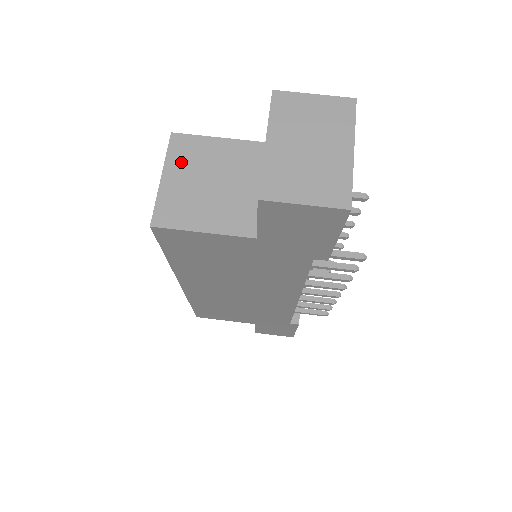
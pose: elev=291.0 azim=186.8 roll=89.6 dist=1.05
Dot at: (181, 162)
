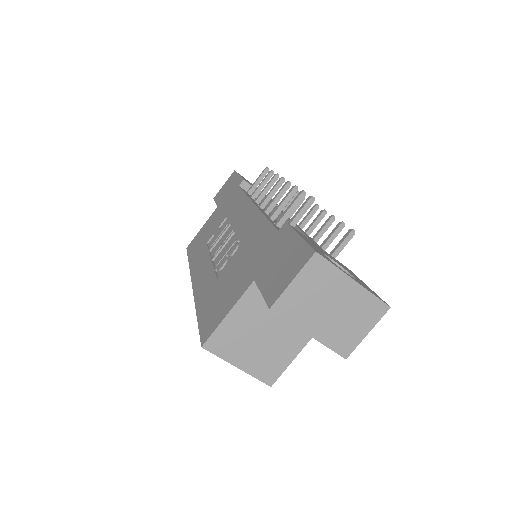
Dot at: (233, 350)
